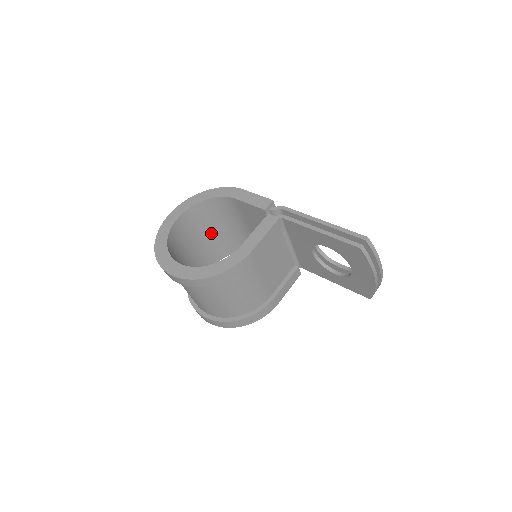
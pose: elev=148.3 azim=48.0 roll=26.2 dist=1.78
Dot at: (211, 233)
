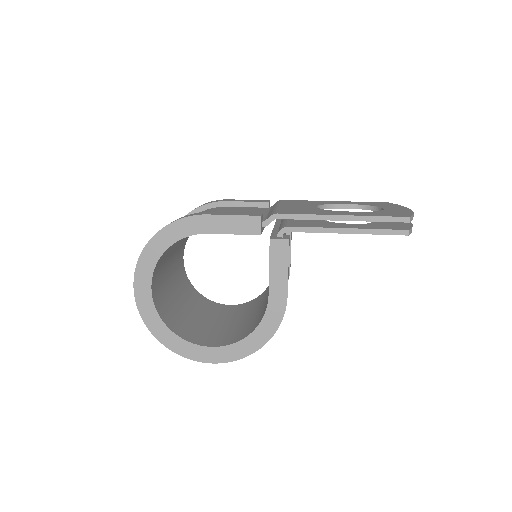
Dot at: (173, 250)
